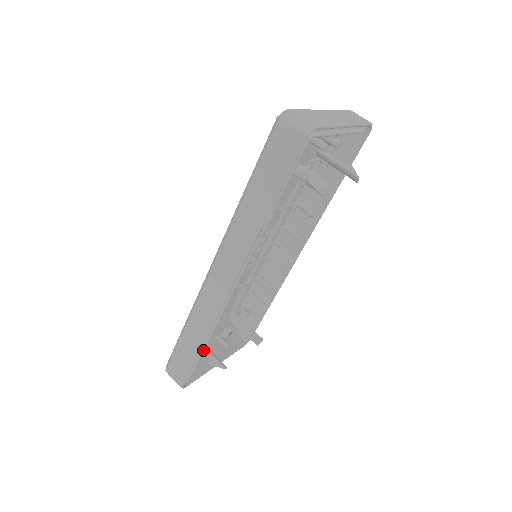
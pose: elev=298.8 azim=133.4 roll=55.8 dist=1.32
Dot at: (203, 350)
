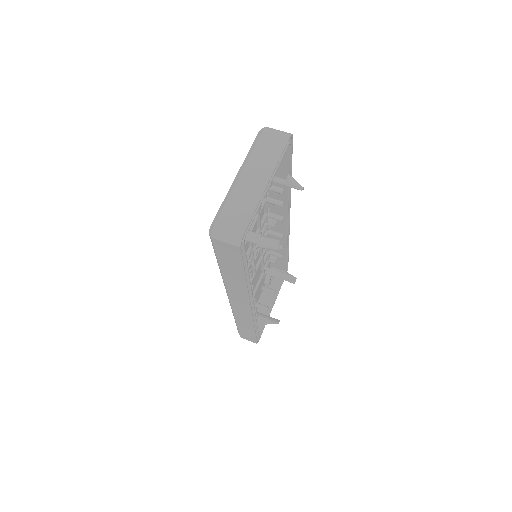
Dot at: (257, 327)
